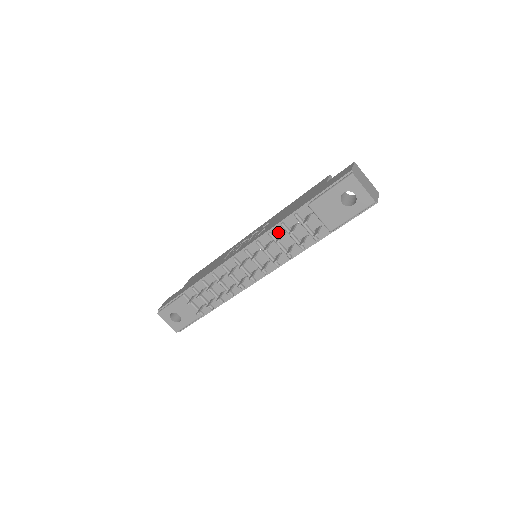
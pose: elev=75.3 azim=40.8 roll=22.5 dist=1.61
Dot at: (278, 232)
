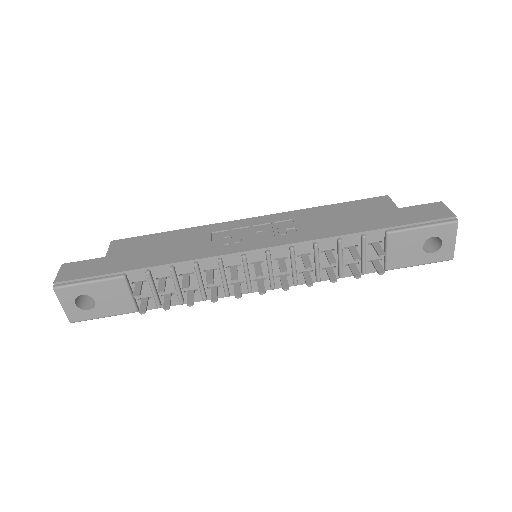
Dot at: (326, 246)
